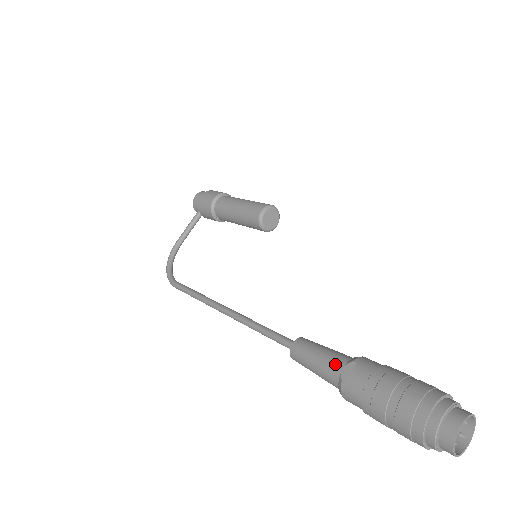
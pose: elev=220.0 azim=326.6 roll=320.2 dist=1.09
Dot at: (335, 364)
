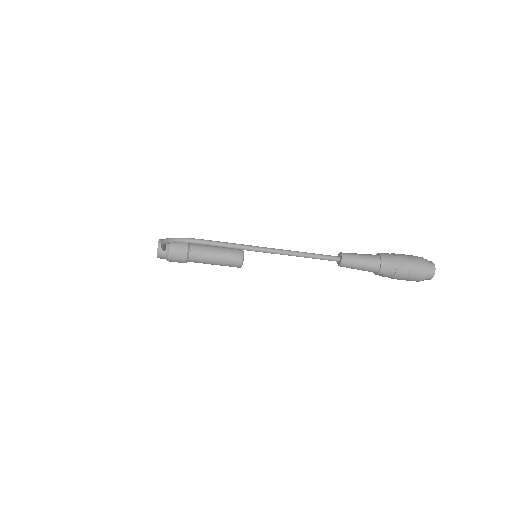
Dot at: (371, 254)
